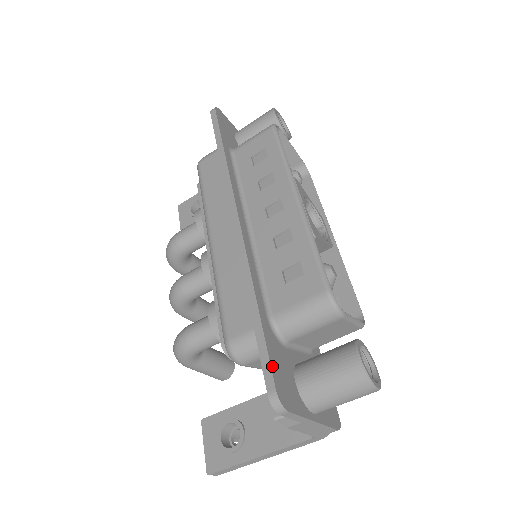
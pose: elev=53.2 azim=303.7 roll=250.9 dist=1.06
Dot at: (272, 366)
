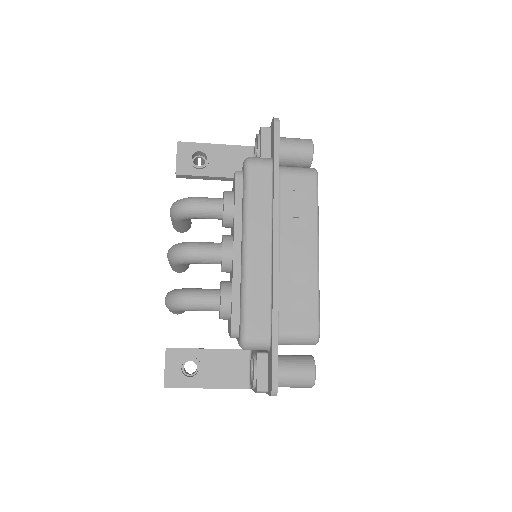
Dot at: occluded
